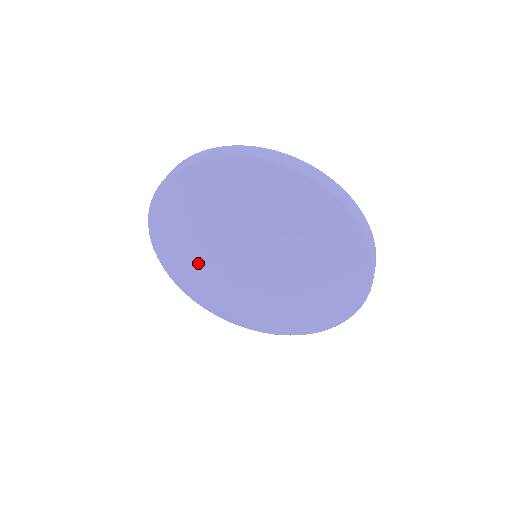
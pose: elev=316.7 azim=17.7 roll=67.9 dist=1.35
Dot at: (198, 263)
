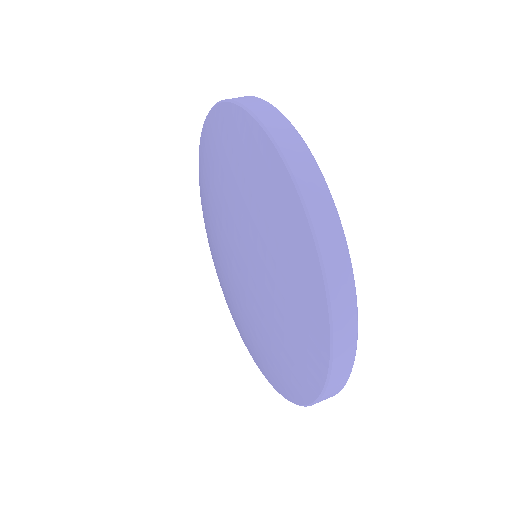
Dot at: (212, 194)
